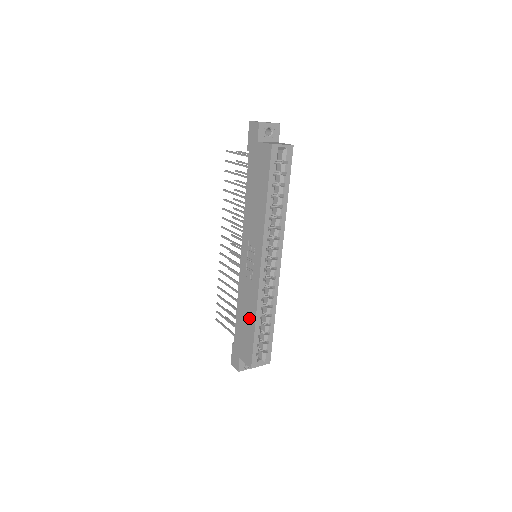
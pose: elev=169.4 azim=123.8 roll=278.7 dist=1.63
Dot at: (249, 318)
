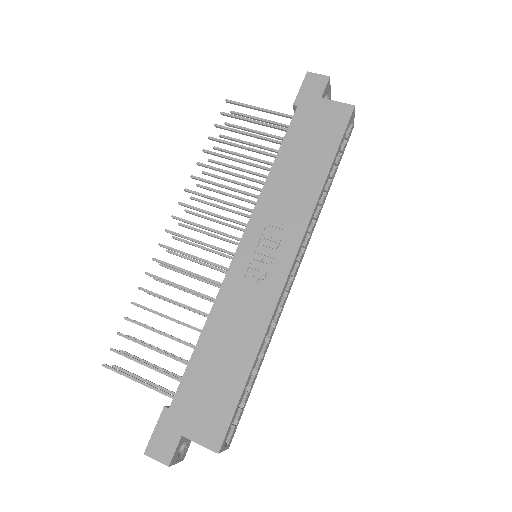
Dot at: (237, 353)
